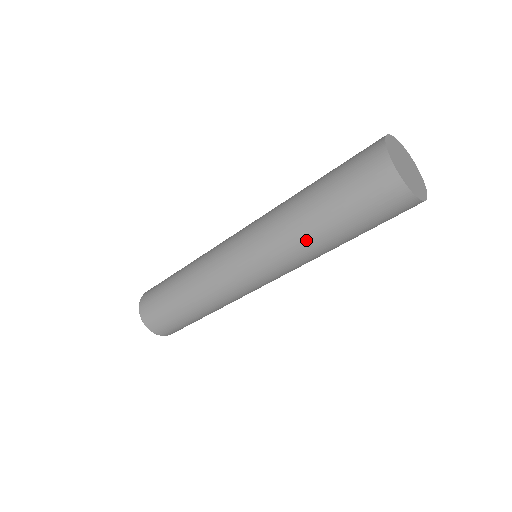
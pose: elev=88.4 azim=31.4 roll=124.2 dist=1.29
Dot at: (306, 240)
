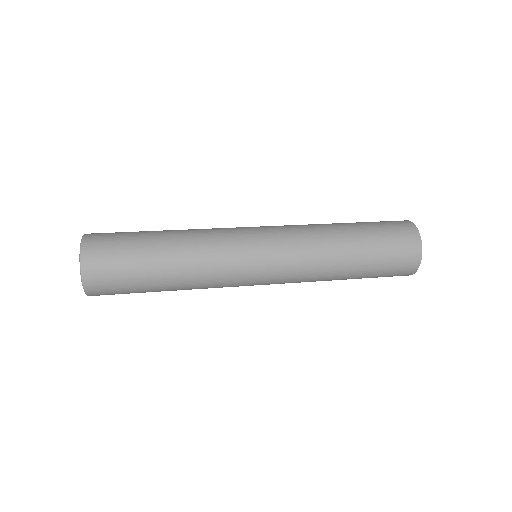
Dot at: (334, 265)
